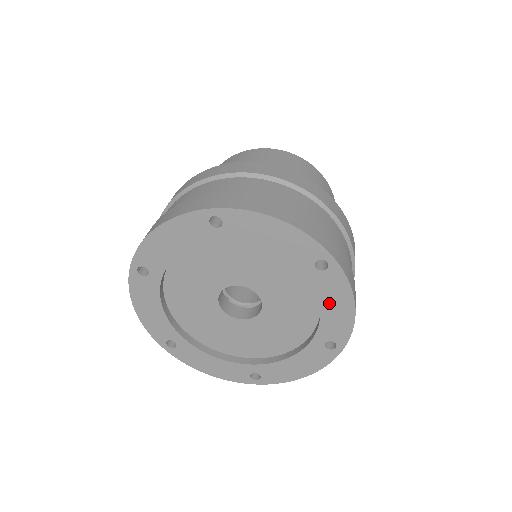
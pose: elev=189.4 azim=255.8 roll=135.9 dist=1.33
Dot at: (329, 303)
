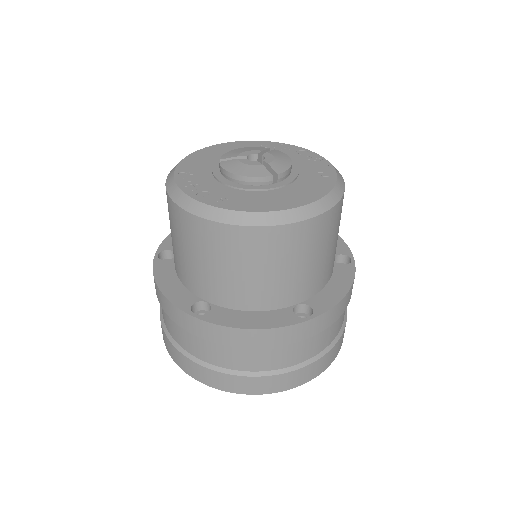
Dot at: occluded
